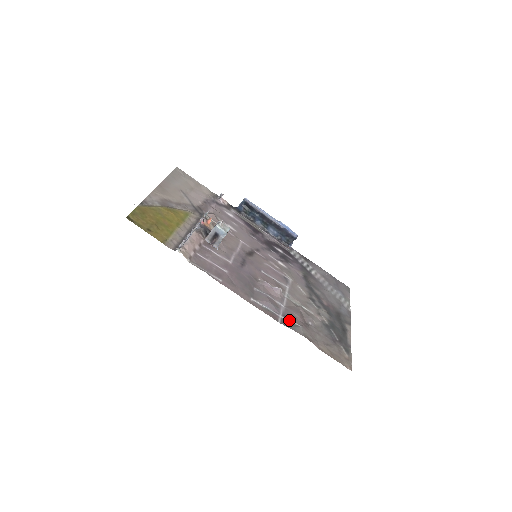
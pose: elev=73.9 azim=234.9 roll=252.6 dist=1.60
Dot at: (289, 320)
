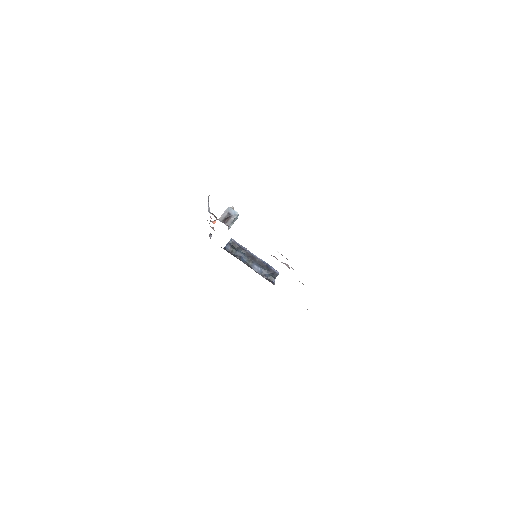
Dot at: occluded
